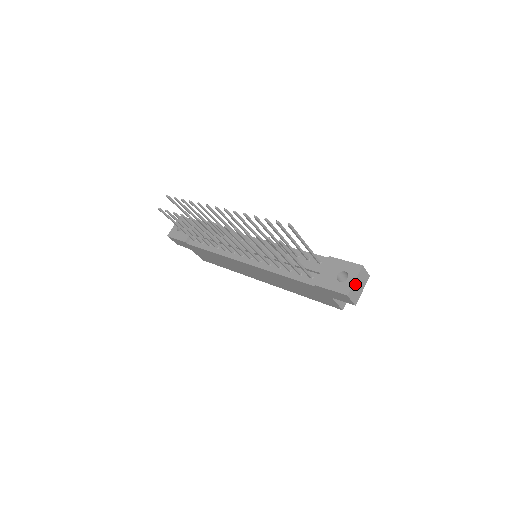
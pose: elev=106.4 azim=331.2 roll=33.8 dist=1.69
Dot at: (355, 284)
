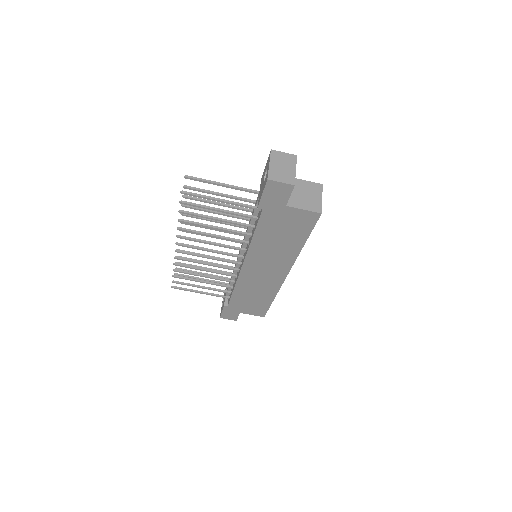
Dot at: (273, 167)
